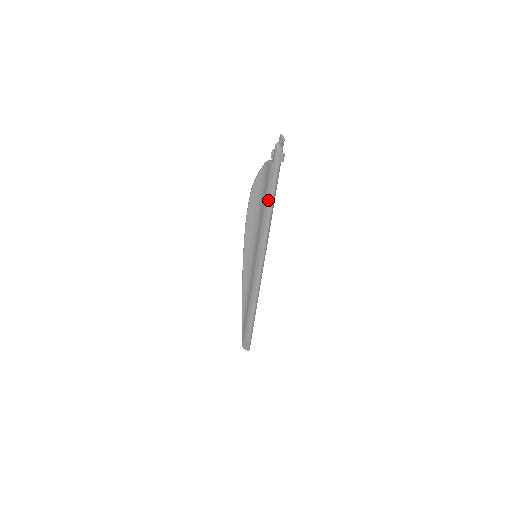
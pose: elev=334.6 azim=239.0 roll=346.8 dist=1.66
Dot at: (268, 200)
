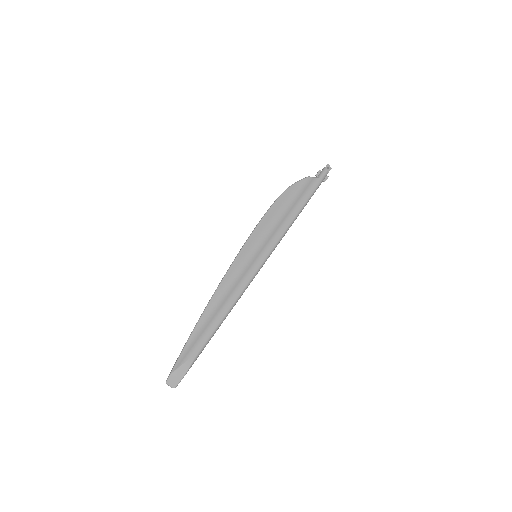
Dot at: (301, 204)
